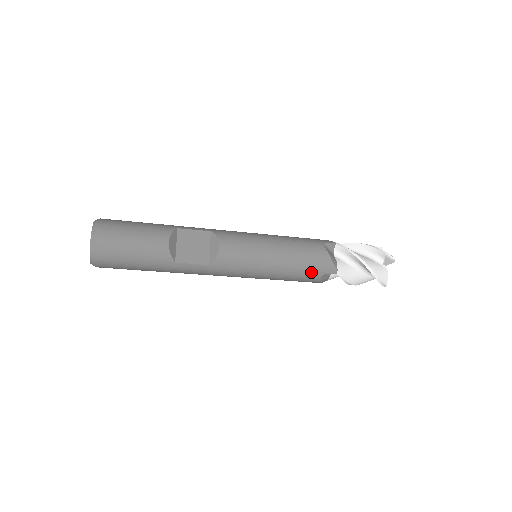
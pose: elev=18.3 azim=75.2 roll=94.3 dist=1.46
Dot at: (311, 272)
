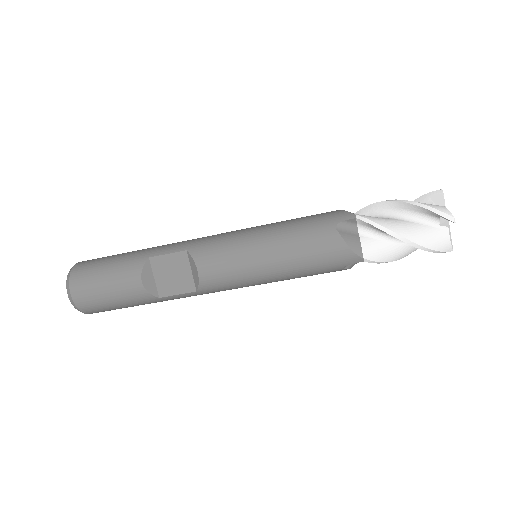
Dot at: (326, 268)
